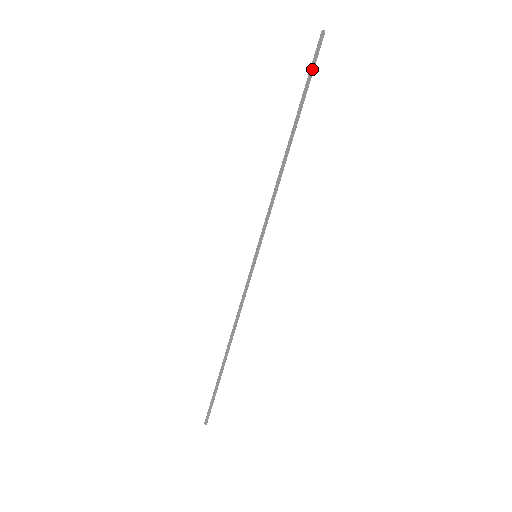
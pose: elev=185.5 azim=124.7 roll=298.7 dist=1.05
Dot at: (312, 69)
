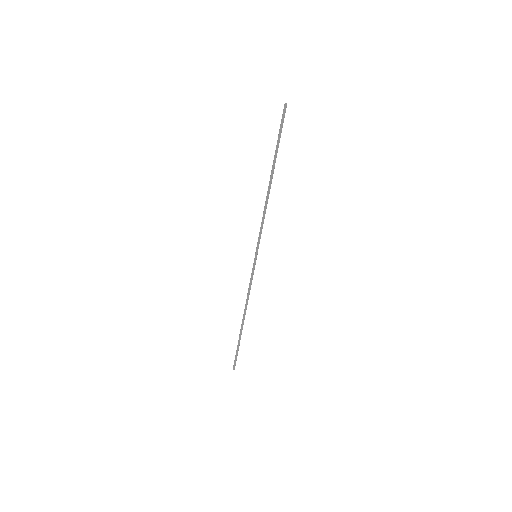
Dot at: (280, 130)
